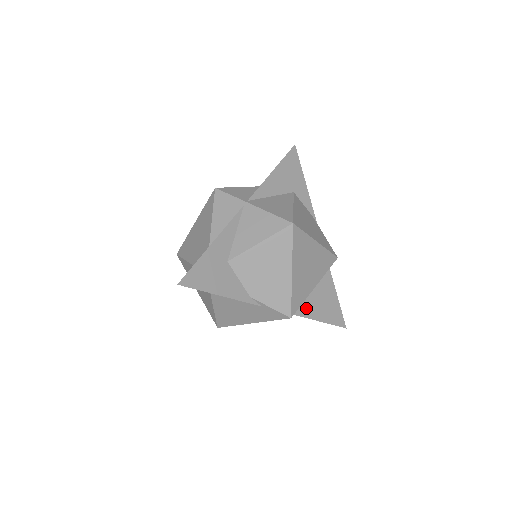
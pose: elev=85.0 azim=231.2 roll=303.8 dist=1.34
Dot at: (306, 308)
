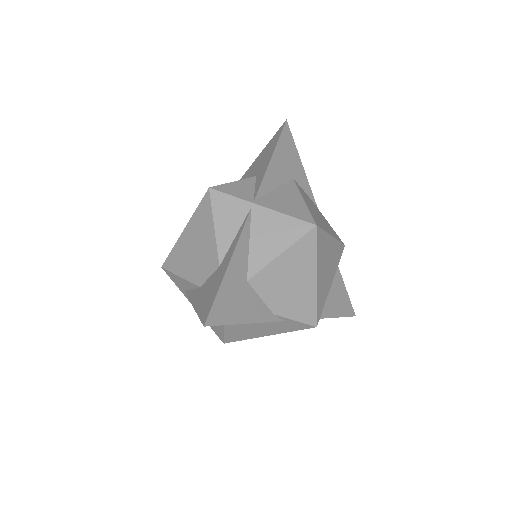
Dot at: occluded
